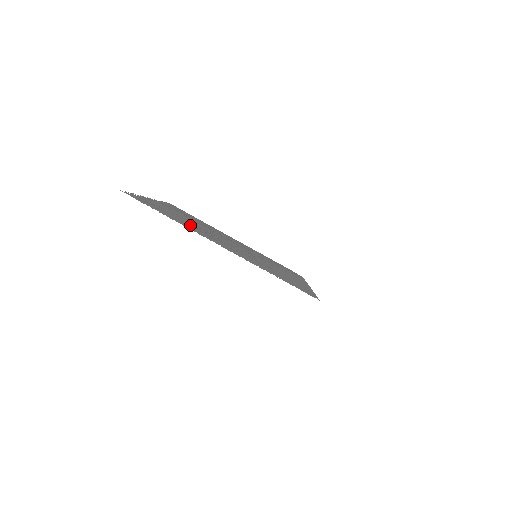
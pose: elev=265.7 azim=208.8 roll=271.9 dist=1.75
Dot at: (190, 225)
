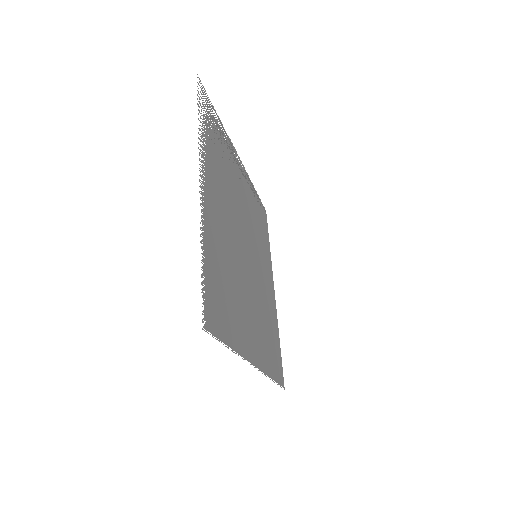
Dot at: (237, 304)
